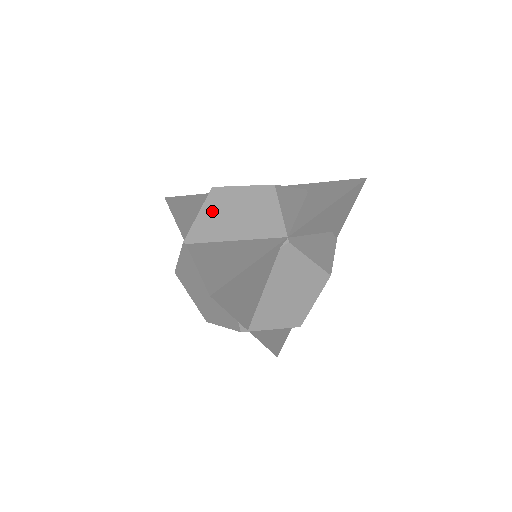
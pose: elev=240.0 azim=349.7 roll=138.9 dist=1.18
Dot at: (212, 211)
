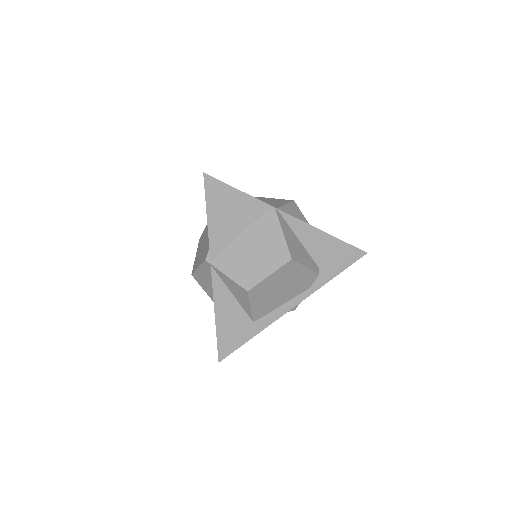
Dot at: occluded
